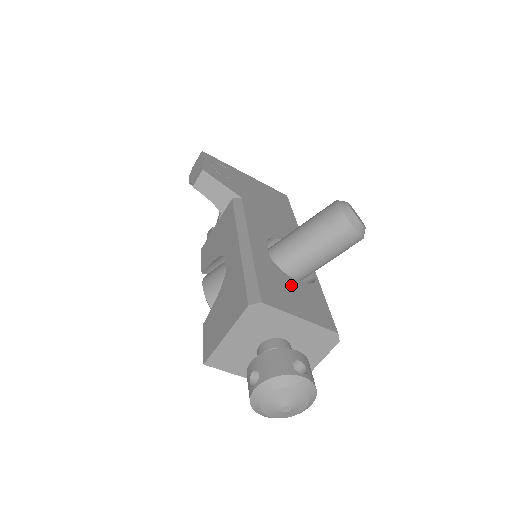
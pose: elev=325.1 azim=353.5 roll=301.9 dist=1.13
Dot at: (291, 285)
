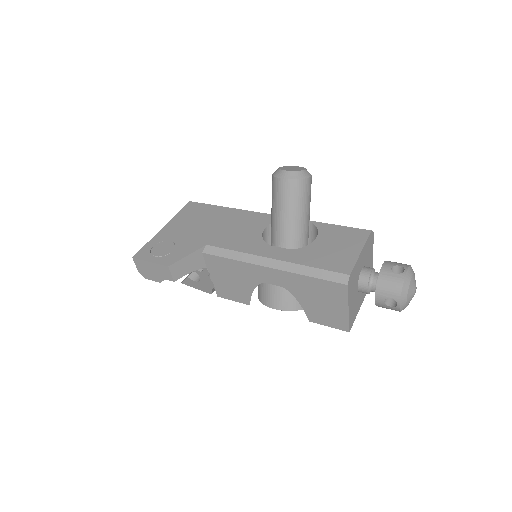
Dot at: (323, 245)
